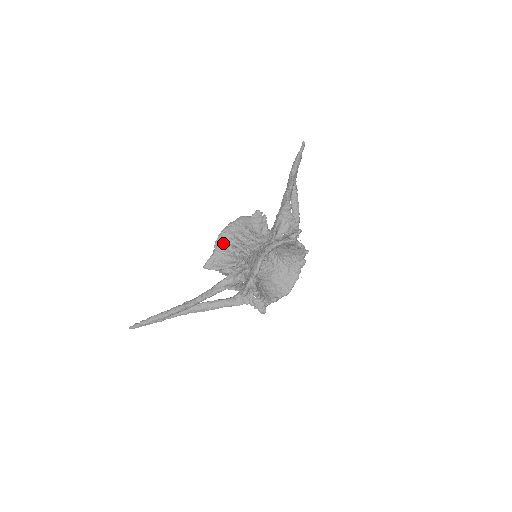
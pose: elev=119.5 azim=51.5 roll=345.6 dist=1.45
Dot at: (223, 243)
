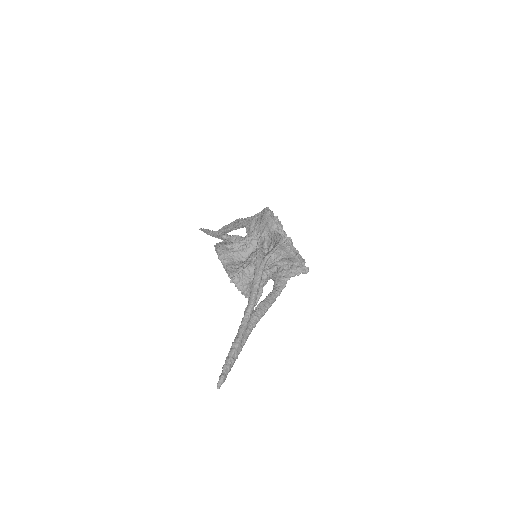
Dot at: (226, 252)
